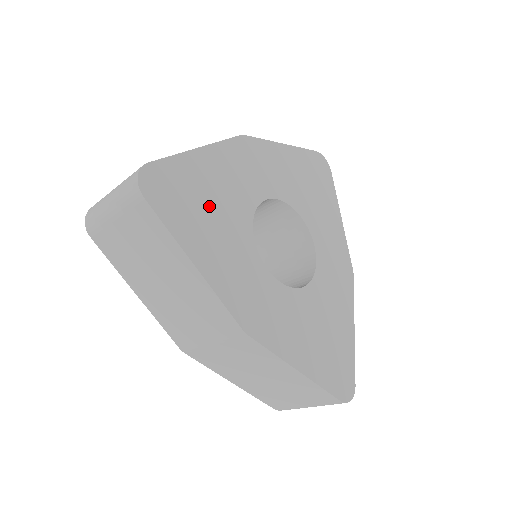
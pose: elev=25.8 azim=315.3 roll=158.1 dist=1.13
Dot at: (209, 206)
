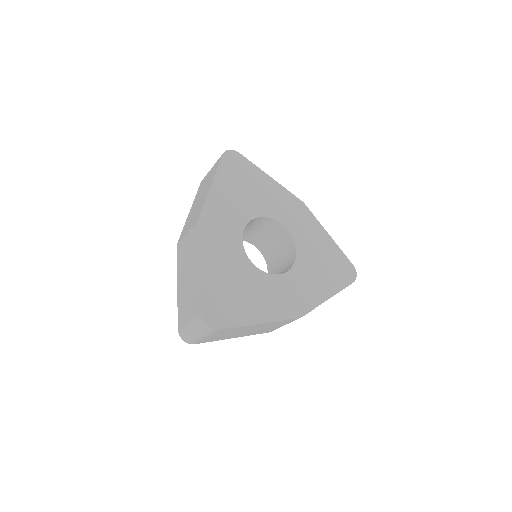
Dot at: (235, 288)
